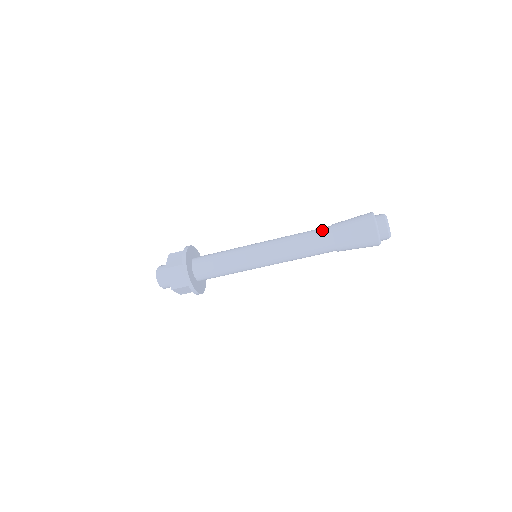
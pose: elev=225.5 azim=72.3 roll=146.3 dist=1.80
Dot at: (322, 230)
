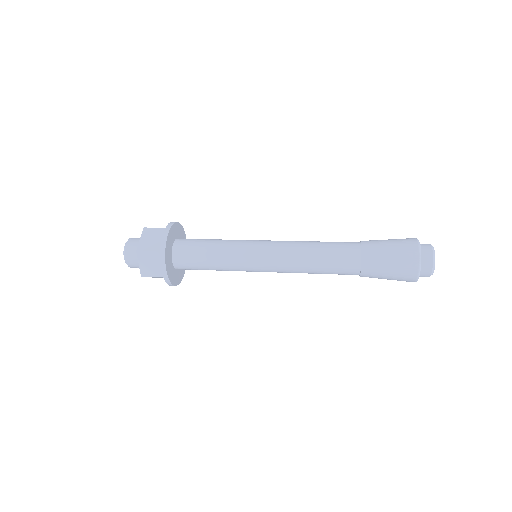
Dot at: (348, 248)
